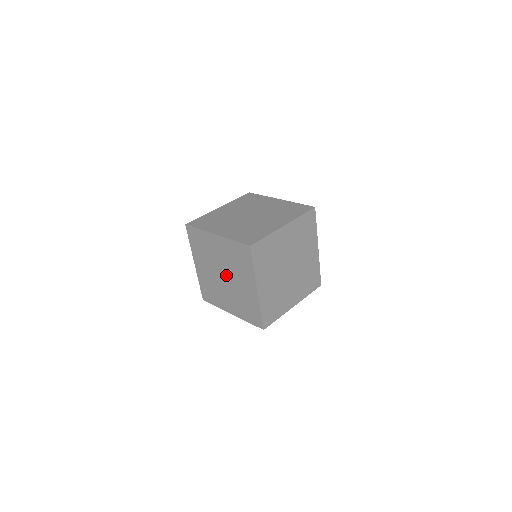
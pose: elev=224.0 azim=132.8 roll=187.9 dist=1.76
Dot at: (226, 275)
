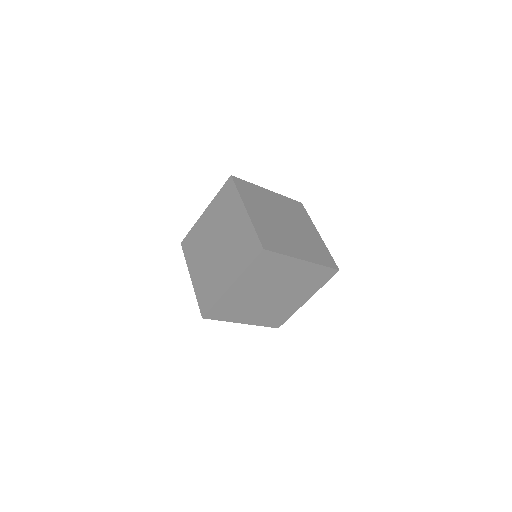
Dot at: occluded
